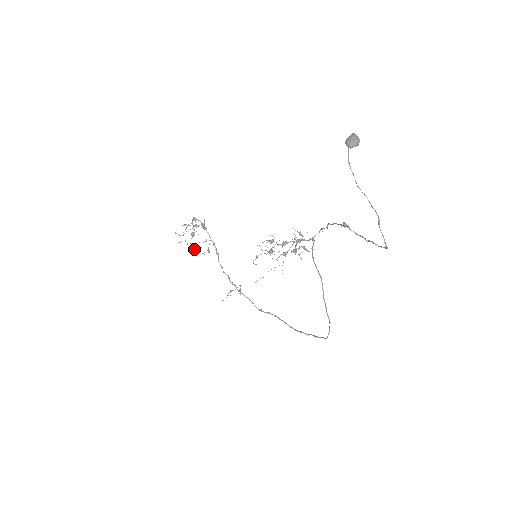
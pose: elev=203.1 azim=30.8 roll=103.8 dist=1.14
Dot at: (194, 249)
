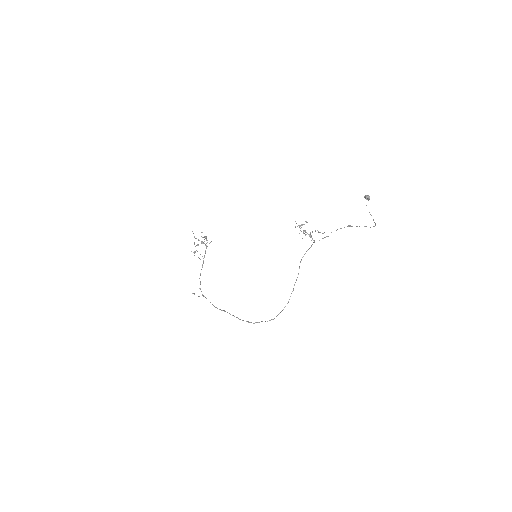
Dot at: (194, 252)
